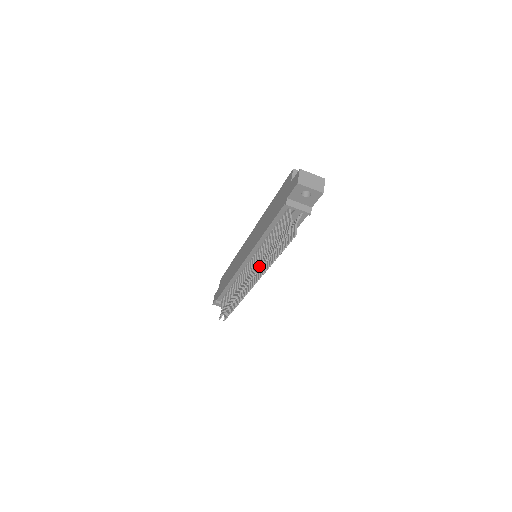
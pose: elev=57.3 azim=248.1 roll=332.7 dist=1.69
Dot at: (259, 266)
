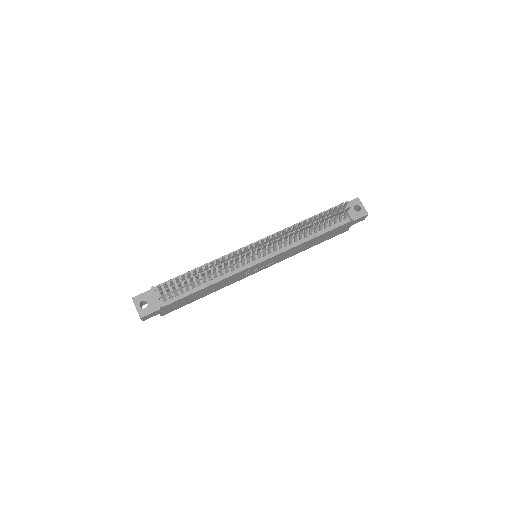
Dot at: (289, 228)
